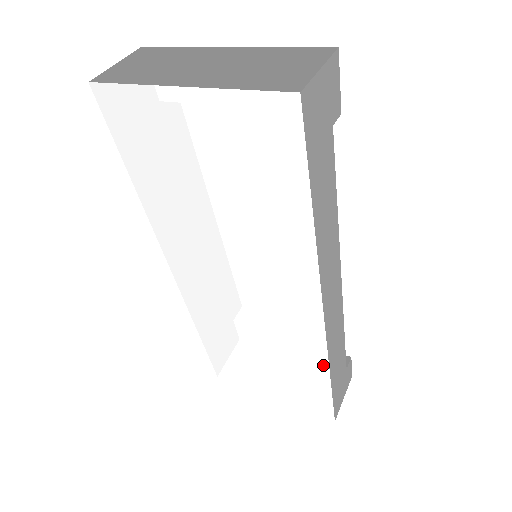
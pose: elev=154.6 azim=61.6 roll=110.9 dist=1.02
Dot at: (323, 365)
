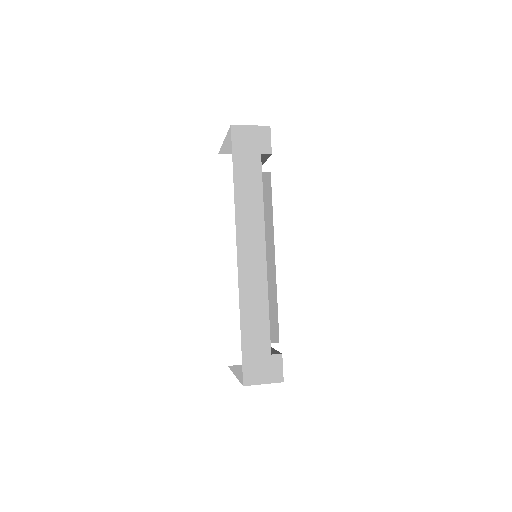
Dot at: occluded
